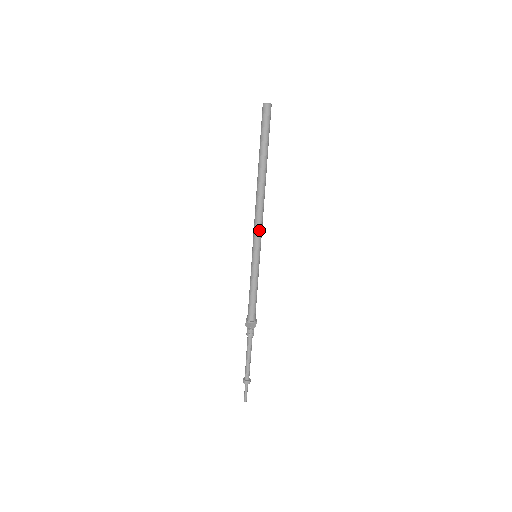
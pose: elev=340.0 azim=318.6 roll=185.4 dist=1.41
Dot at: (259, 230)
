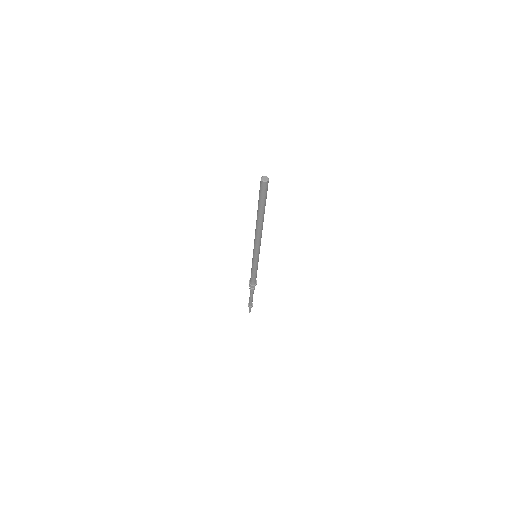
Dot at: occluded
